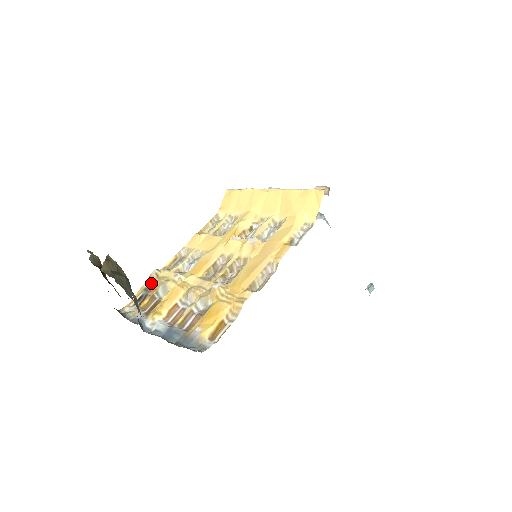
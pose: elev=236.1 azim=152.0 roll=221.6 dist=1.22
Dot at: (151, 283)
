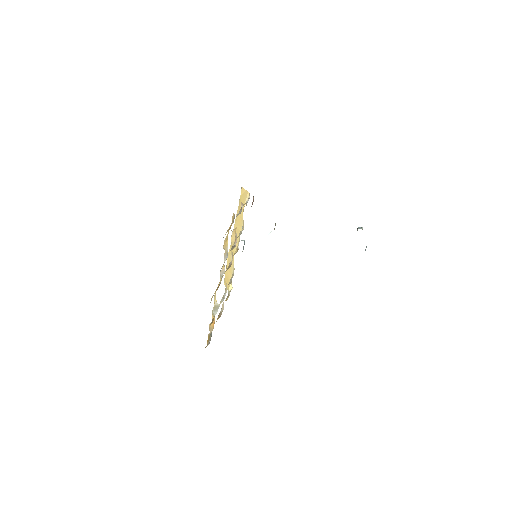
Dot at: (212, 329)
